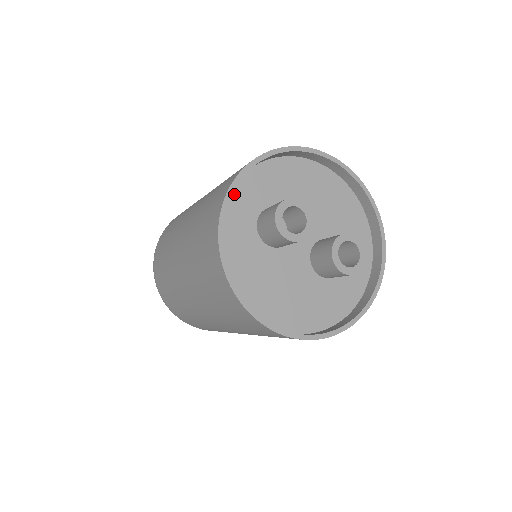
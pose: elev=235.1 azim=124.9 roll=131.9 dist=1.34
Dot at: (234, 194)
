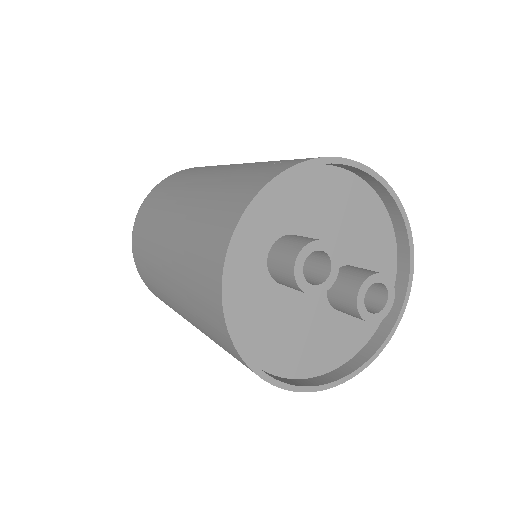
Dot at: occluded
